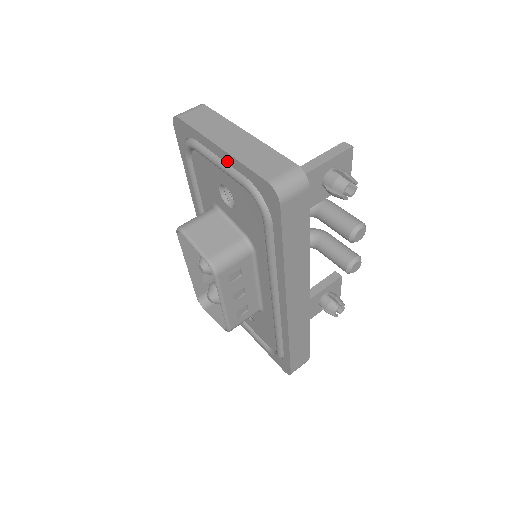
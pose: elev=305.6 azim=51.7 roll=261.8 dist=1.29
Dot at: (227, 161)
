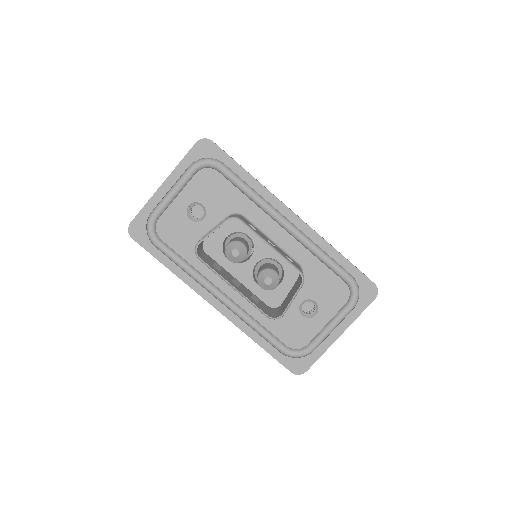
Dot at: (174, 181)
